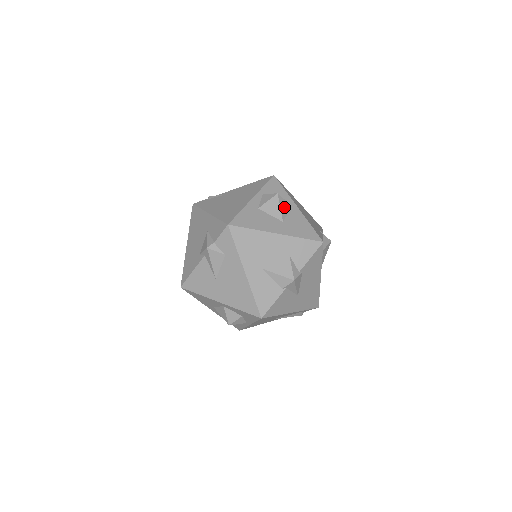
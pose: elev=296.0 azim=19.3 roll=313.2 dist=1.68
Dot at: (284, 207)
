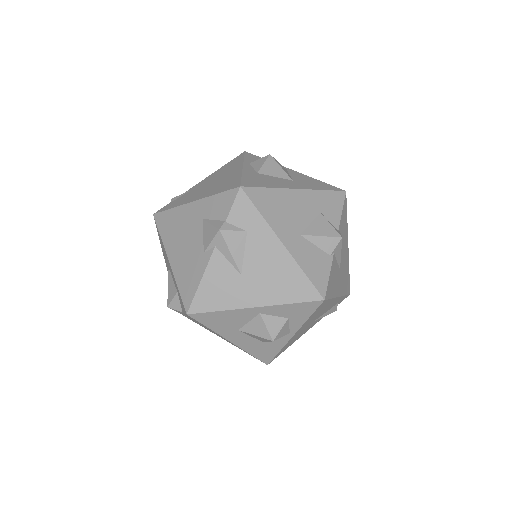
Dot at: (283, 168)
